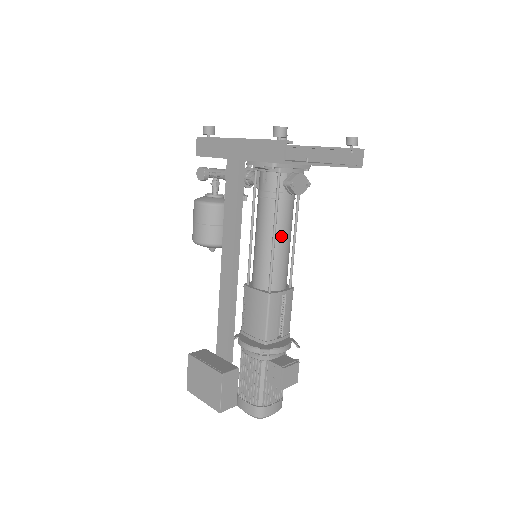
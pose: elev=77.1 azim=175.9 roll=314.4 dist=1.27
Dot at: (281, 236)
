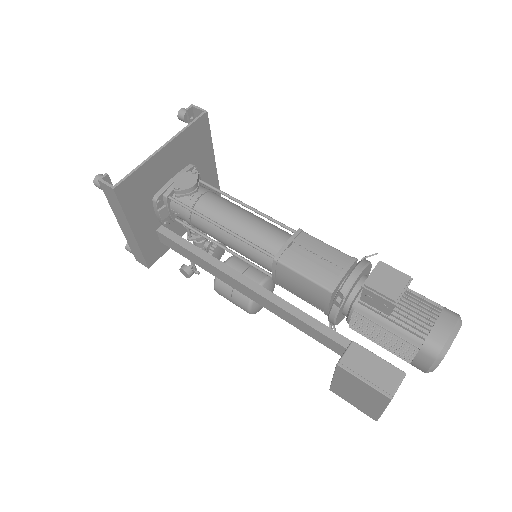
Dot at: (228, 220)
